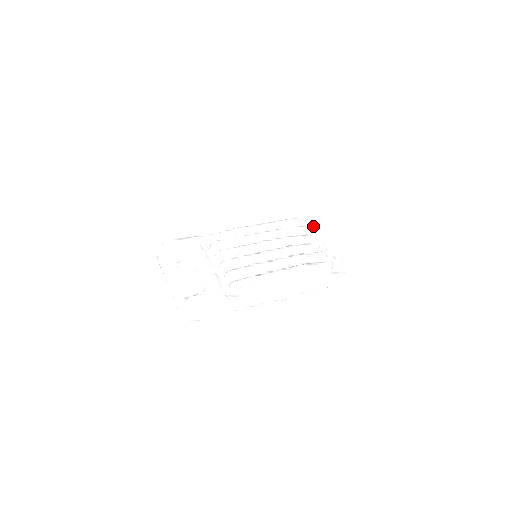
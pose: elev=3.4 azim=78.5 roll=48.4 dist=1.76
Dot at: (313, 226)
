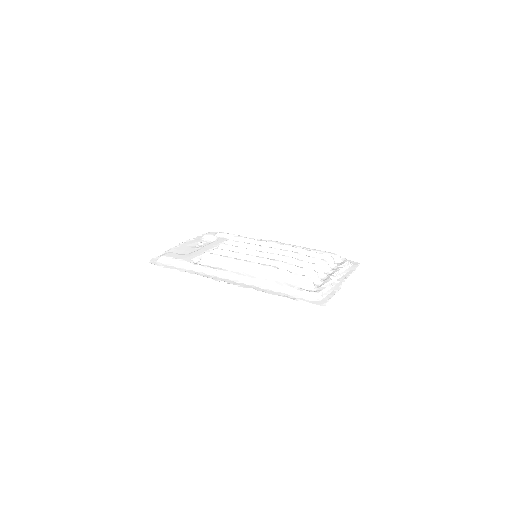
Dot at: (353, 268)
